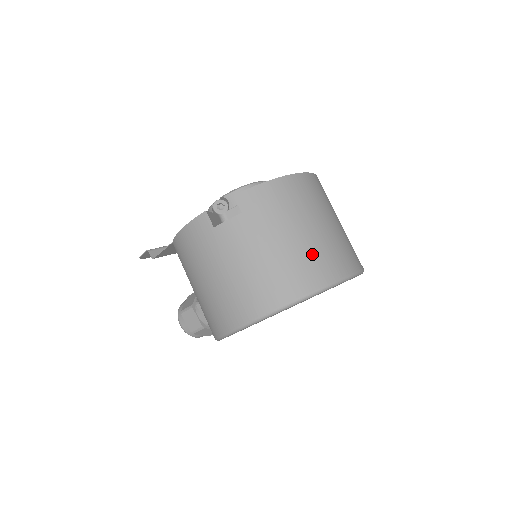
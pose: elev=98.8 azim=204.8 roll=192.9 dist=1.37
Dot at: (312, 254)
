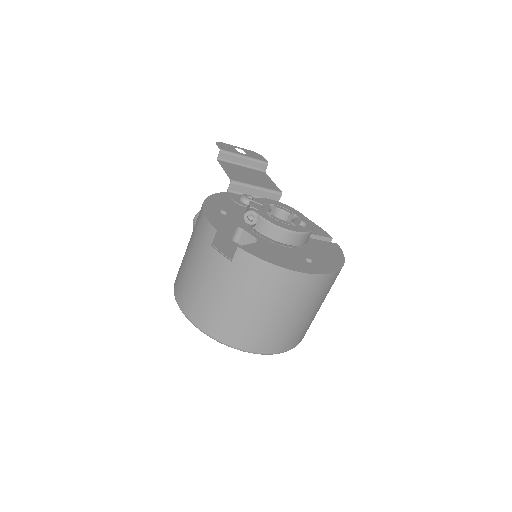
Dot at: (248, 327)
